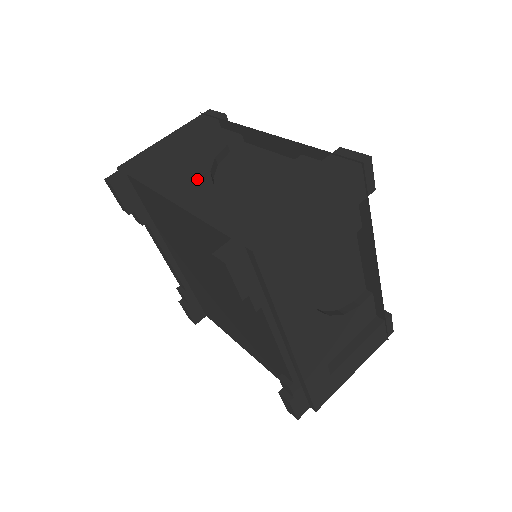
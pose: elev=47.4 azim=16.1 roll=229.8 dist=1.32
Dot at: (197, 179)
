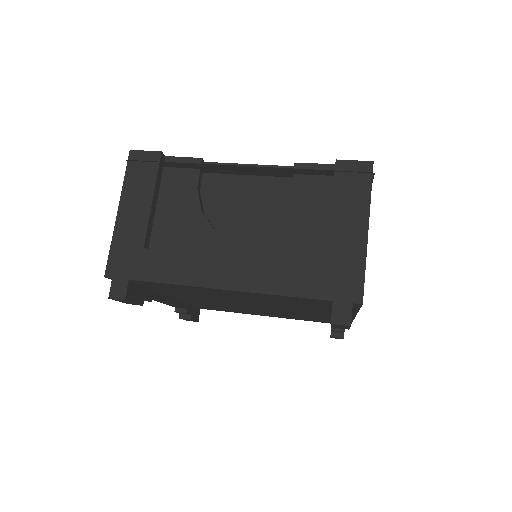
Dot at: (212, 246)
